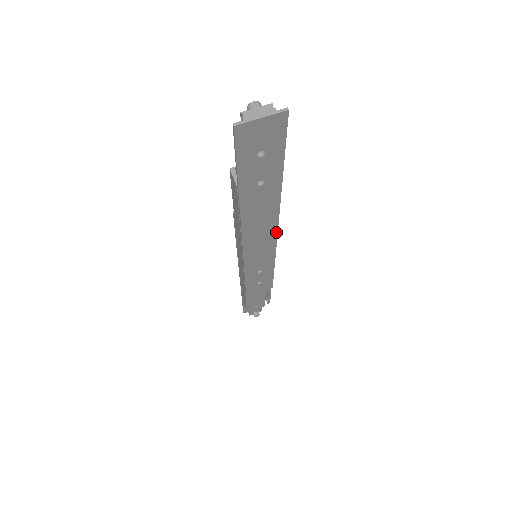
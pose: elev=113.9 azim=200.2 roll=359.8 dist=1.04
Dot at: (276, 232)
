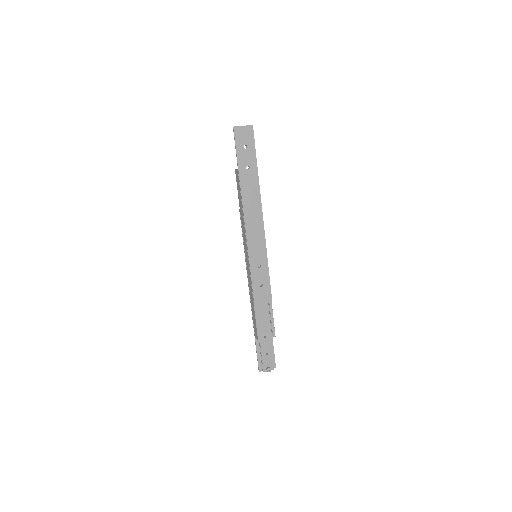
Dot at: (262, 219)
